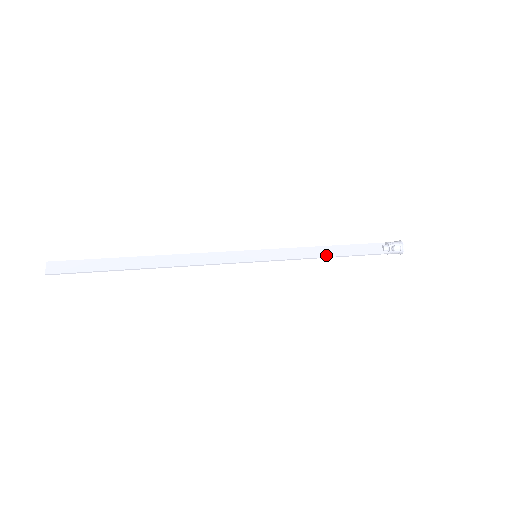
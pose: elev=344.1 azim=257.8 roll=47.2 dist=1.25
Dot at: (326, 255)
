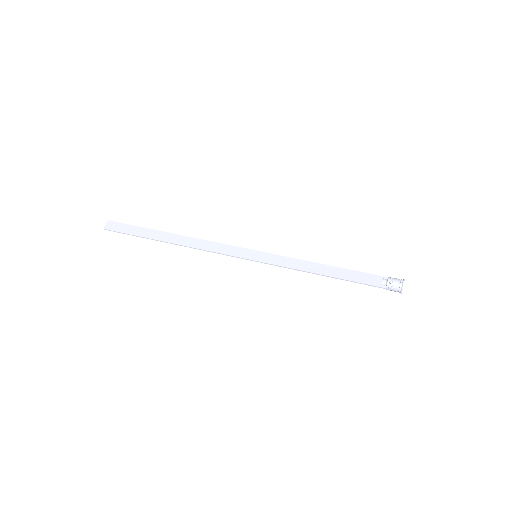
Dot at: (319, 272)
